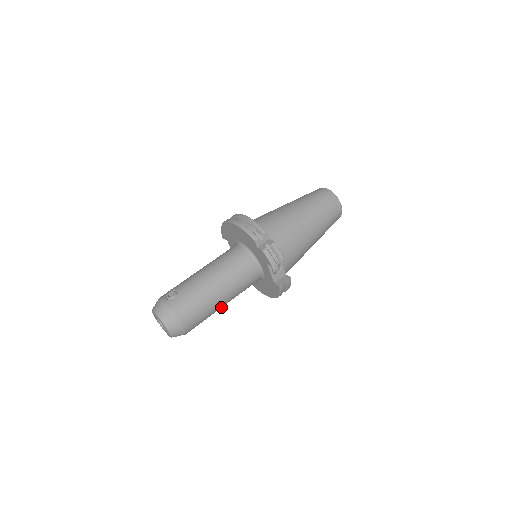
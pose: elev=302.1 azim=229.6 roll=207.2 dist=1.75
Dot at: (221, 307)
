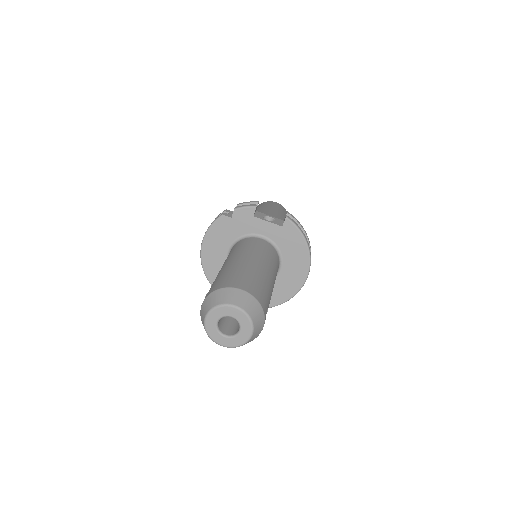
Dot at: (268, 277)
